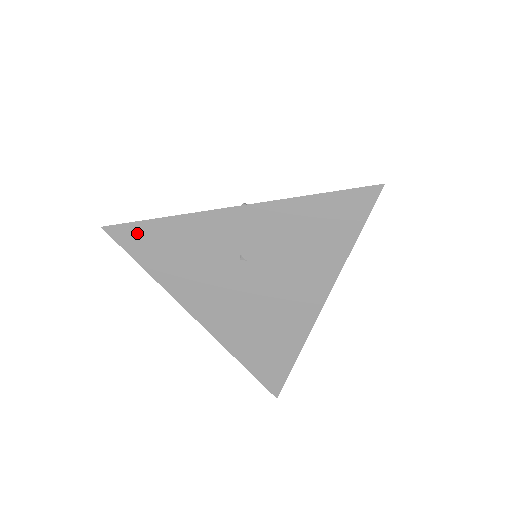
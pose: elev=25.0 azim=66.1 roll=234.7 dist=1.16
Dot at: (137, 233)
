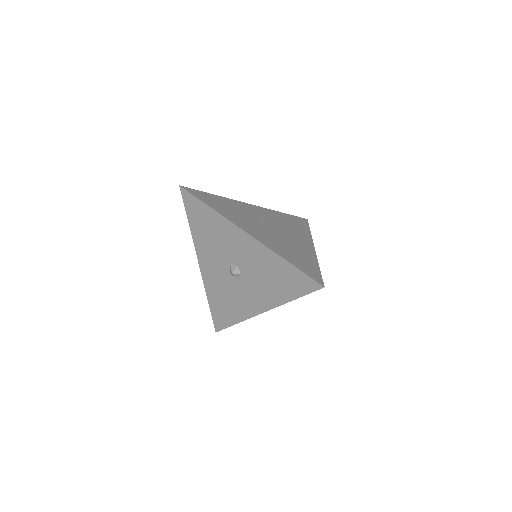
Dot at: (201, 194)
